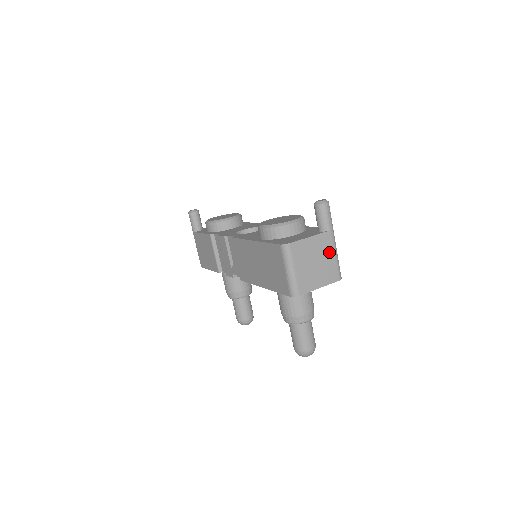
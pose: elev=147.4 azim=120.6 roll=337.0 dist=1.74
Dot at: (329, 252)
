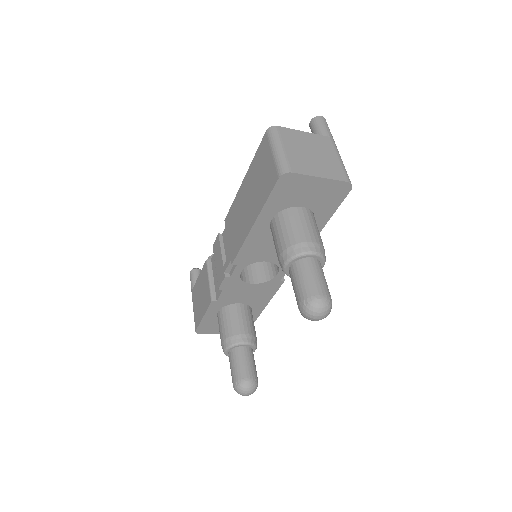
Dot at: (330, 153)
